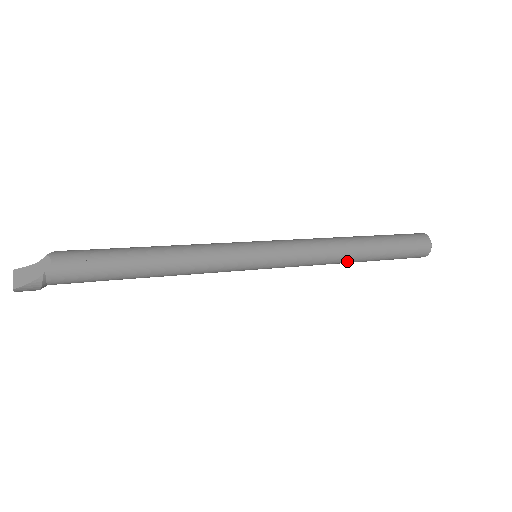
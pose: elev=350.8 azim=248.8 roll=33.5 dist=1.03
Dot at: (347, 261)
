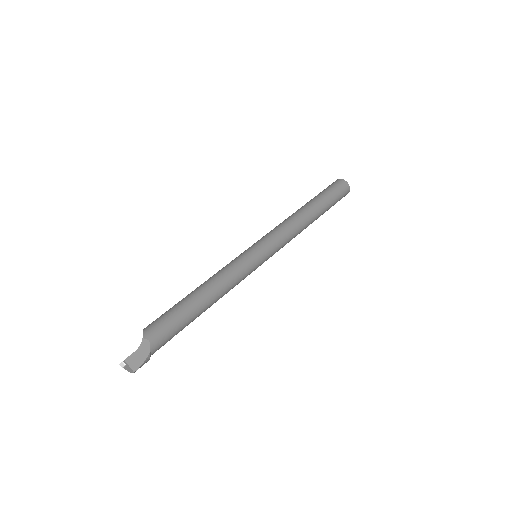
Dot at: occluded
